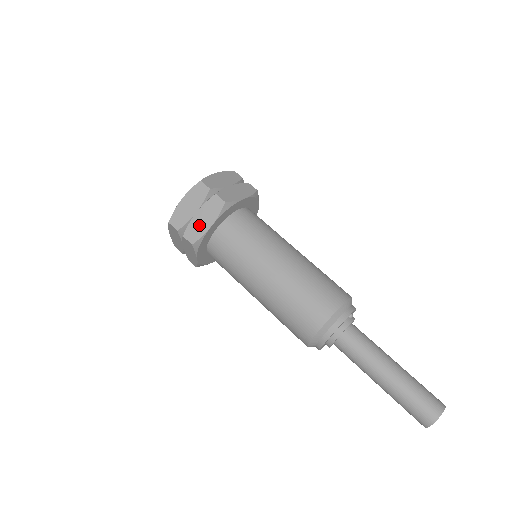
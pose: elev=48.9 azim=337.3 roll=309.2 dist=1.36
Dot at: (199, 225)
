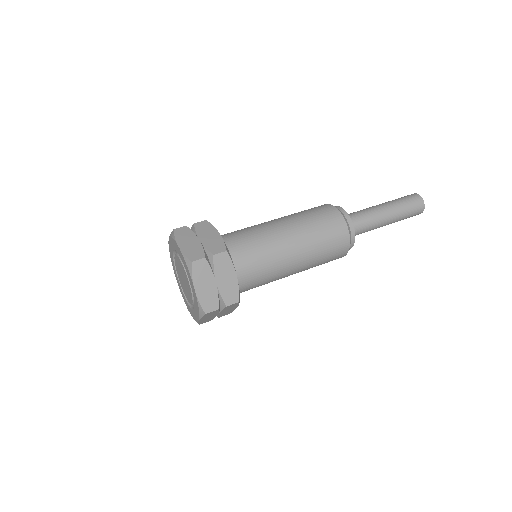
Dot at: (212, 241)
